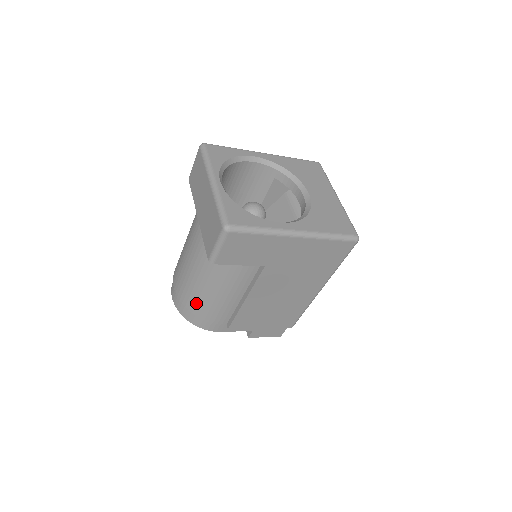
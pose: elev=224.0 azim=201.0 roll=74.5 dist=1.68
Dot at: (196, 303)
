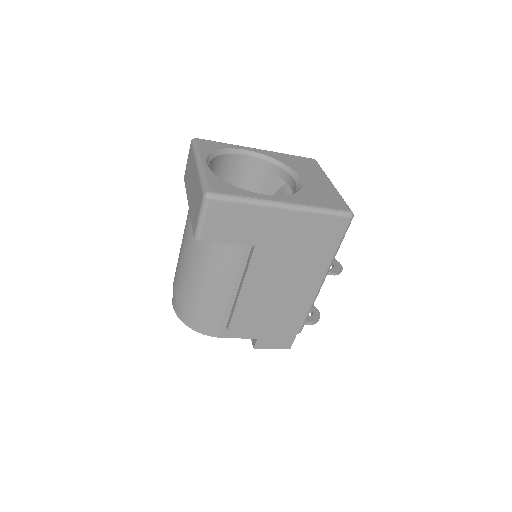
Dot at: (192, 301)
